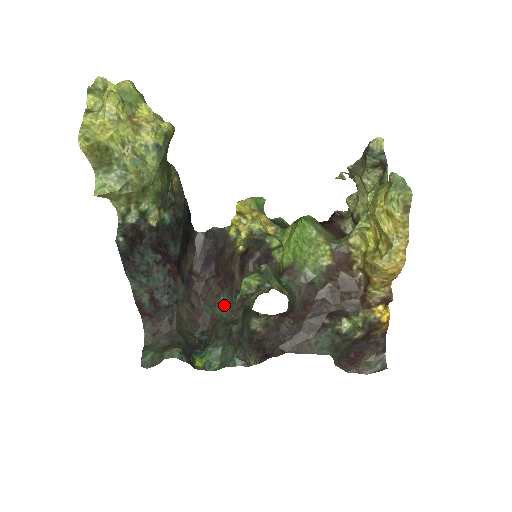
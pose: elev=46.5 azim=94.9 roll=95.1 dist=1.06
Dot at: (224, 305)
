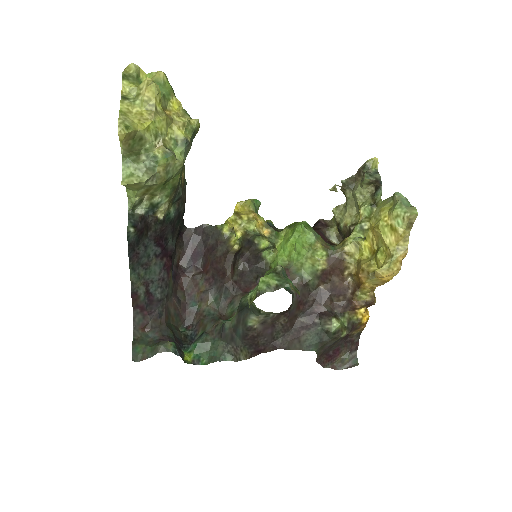
Dot at: (211, 301)
